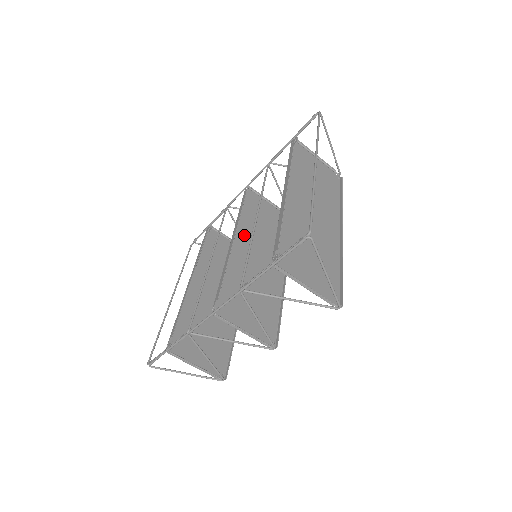
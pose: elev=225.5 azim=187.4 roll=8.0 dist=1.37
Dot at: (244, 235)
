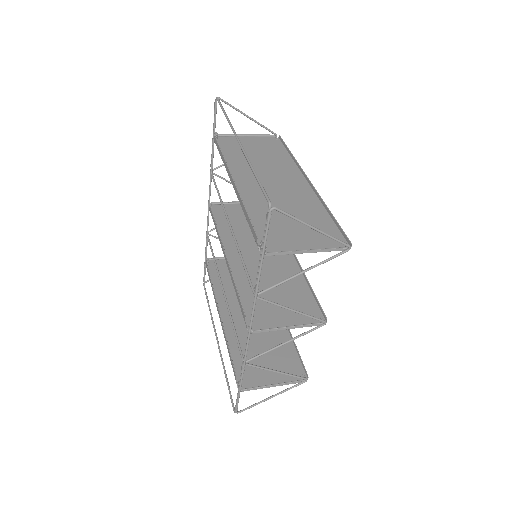
Dot at: (234, 246)
